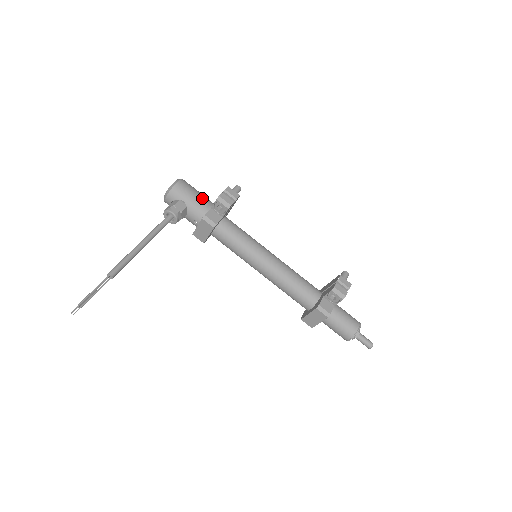
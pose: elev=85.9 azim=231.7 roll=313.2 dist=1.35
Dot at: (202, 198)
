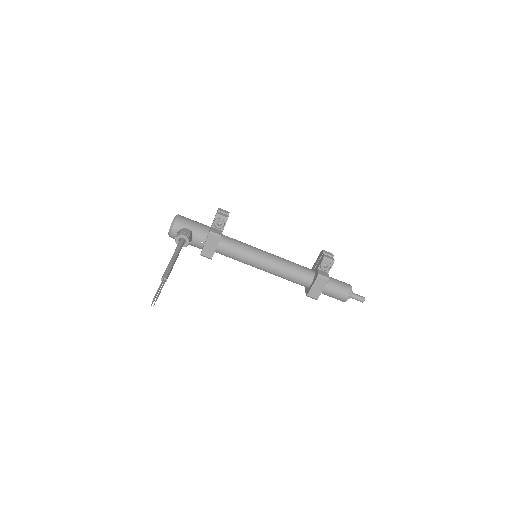
Dot at: (200, 223)
